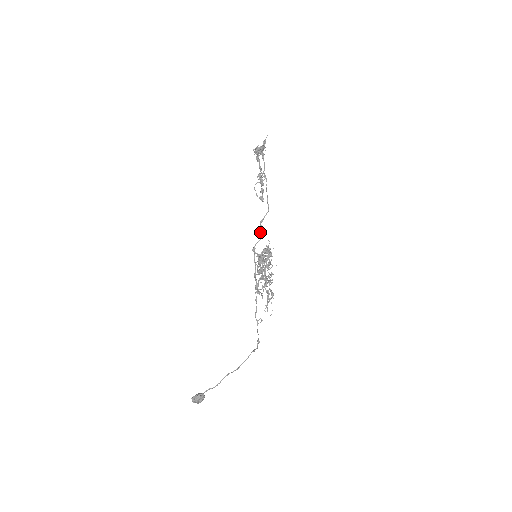
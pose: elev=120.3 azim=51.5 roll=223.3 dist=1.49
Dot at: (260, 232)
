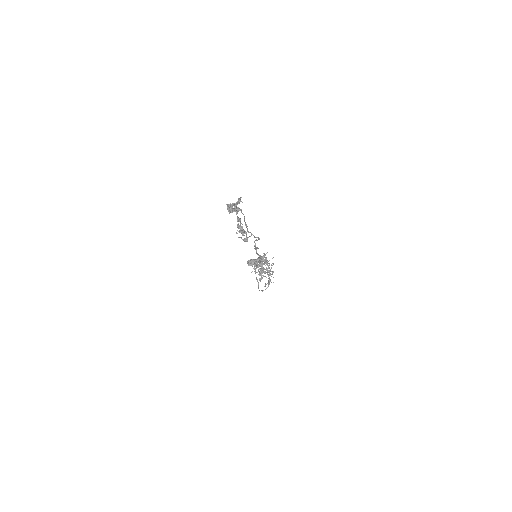
Dot at: (256, 247)
